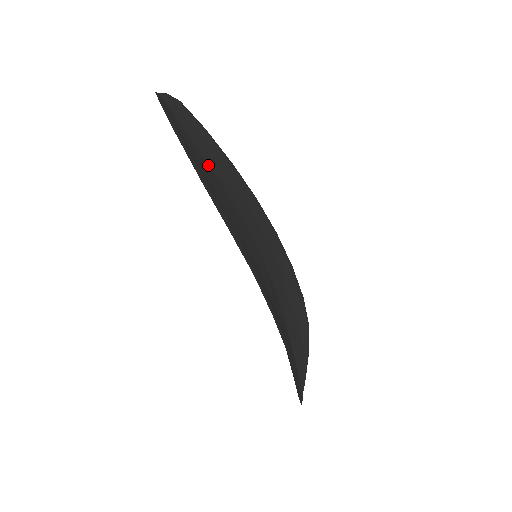
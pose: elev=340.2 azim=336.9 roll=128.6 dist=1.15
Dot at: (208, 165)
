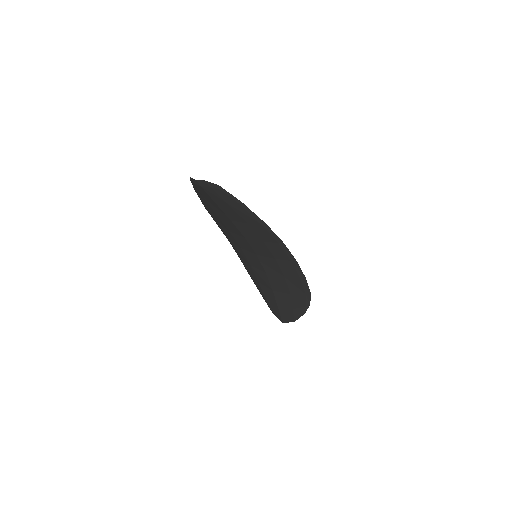
Dot at: occluded
